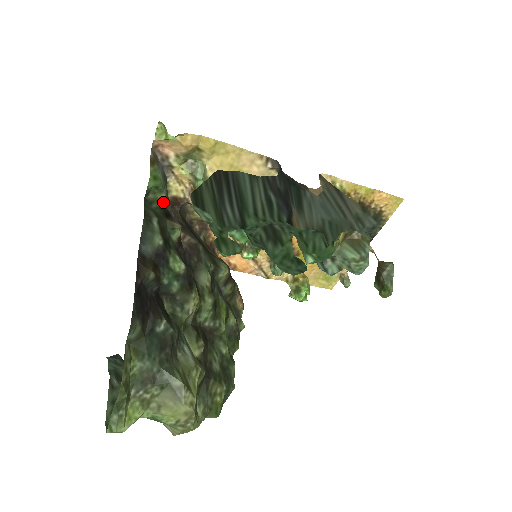
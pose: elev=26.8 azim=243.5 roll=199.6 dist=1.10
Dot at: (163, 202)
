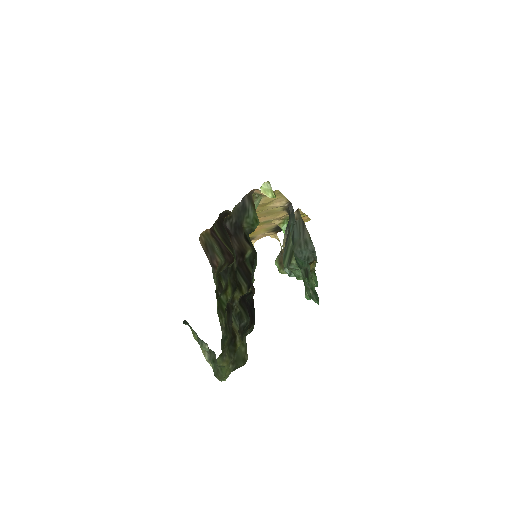
Dot at: (243, 228)
